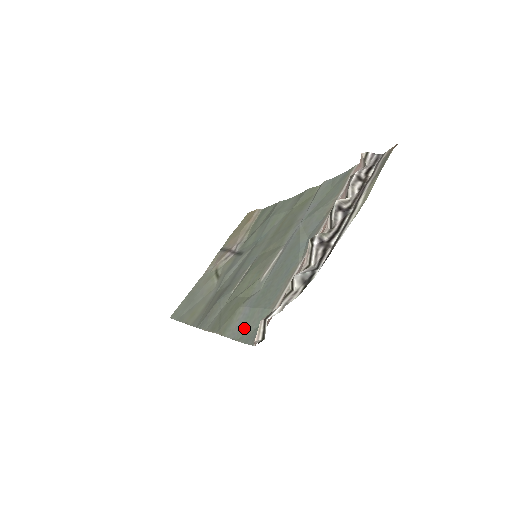
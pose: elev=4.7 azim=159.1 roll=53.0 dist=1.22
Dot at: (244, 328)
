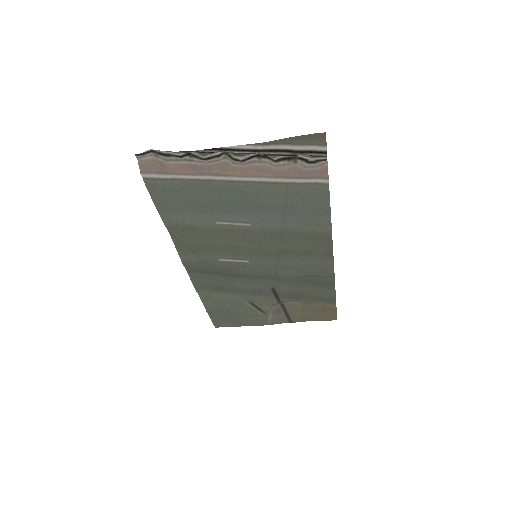
Dot at: (166, 206)
